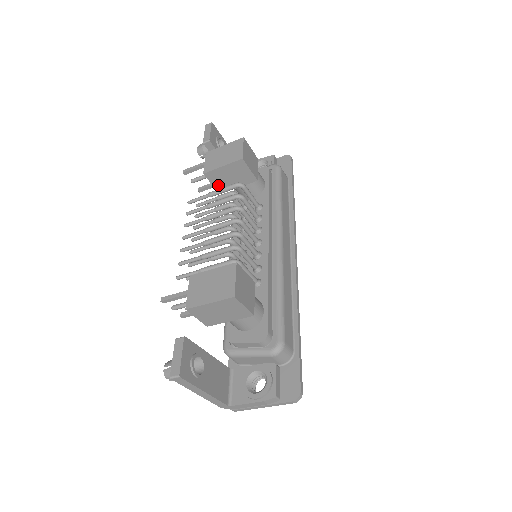
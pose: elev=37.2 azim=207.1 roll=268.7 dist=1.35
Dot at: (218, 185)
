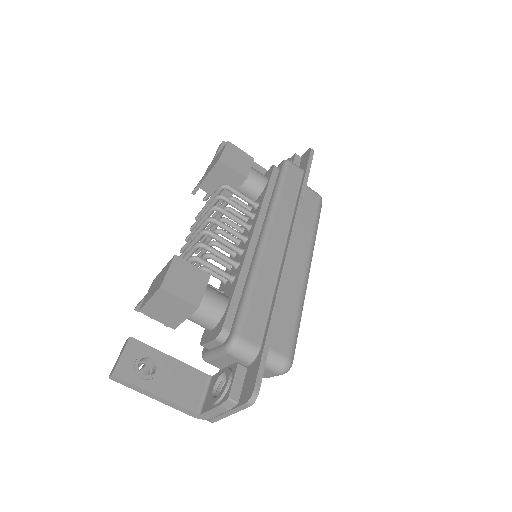
Dot at: occluded
